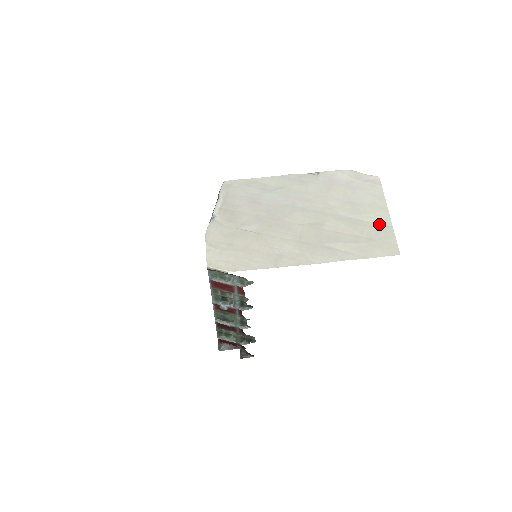
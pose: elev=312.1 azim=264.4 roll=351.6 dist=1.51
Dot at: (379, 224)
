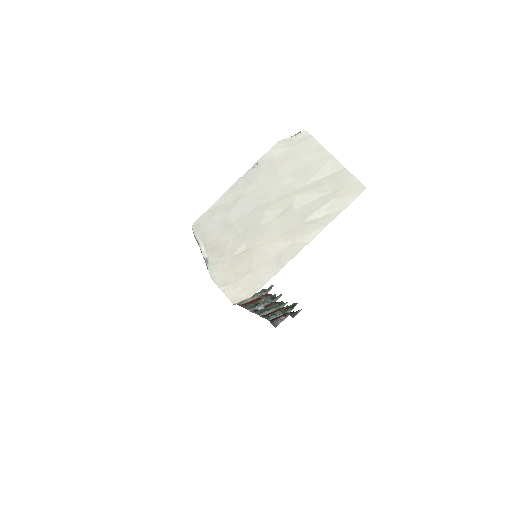
Dot at: (333, 173)
